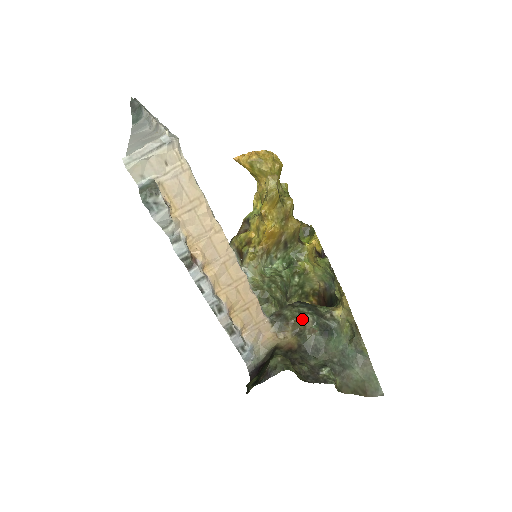
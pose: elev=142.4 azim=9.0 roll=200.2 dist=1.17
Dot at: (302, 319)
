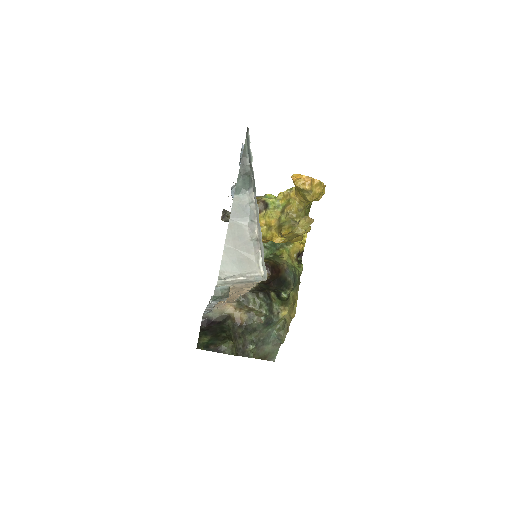
Dot at: (258, 311)
